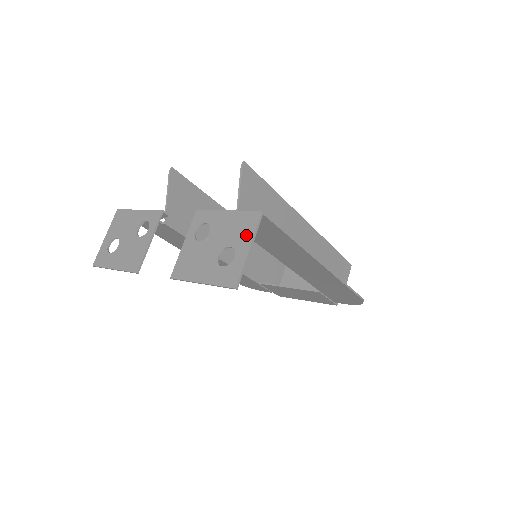
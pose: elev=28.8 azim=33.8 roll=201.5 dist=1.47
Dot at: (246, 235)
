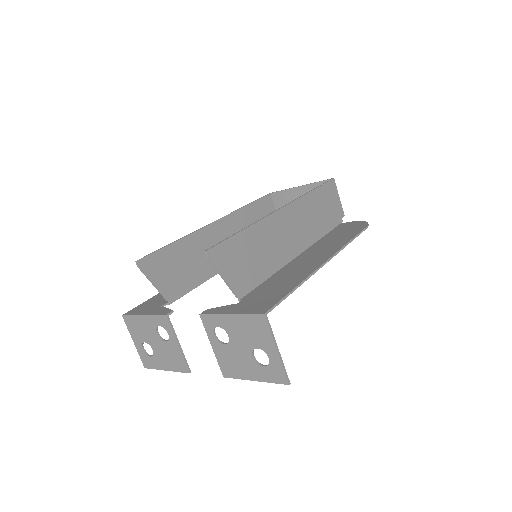
Dot at: (265, 338)
